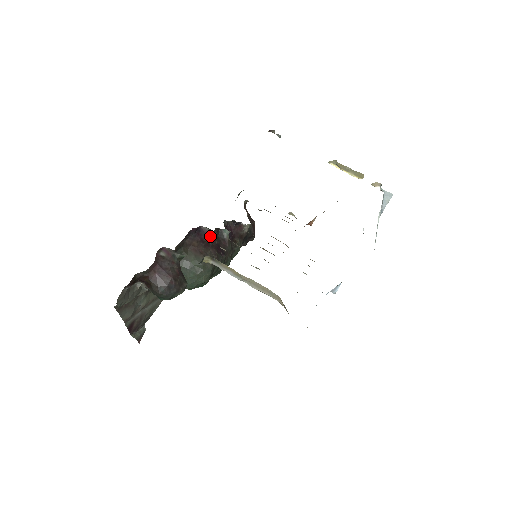
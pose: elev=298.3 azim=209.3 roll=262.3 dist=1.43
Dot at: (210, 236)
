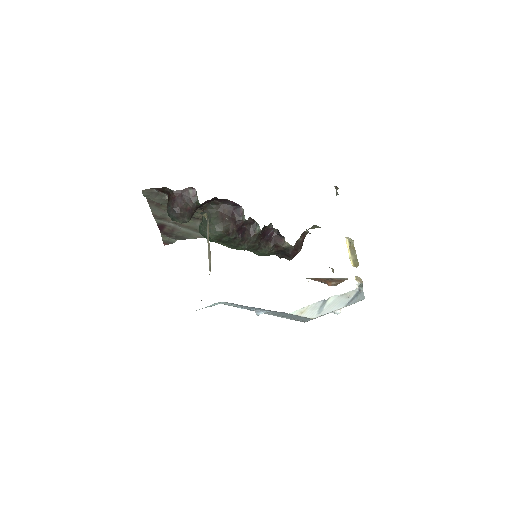
Dot at: (241, 217)
